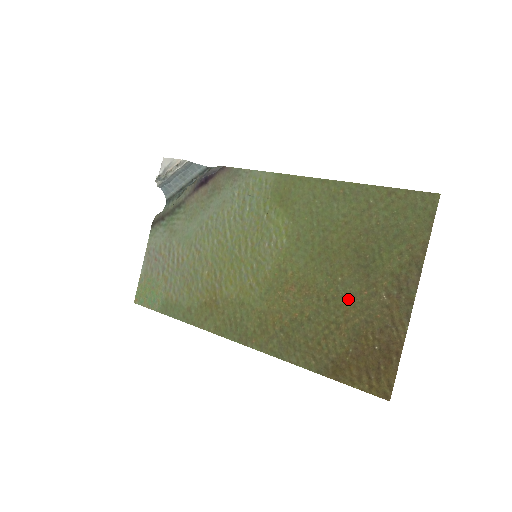
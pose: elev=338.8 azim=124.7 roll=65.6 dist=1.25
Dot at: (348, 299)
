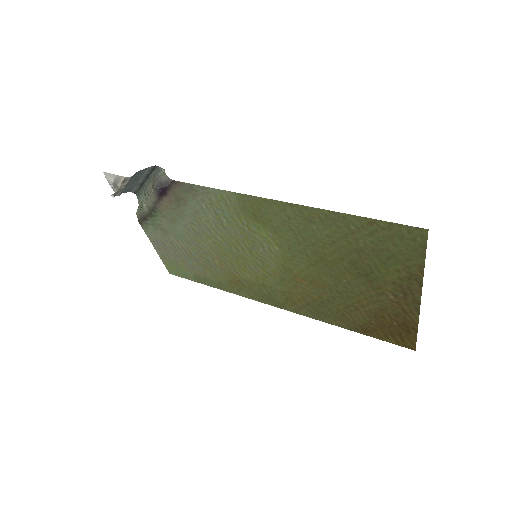
Dot at: (358, 294)
